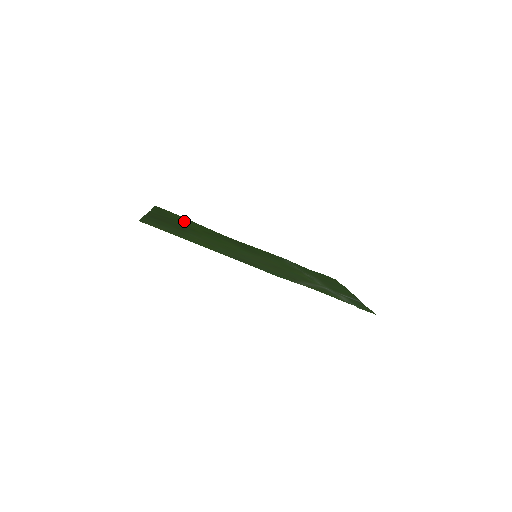
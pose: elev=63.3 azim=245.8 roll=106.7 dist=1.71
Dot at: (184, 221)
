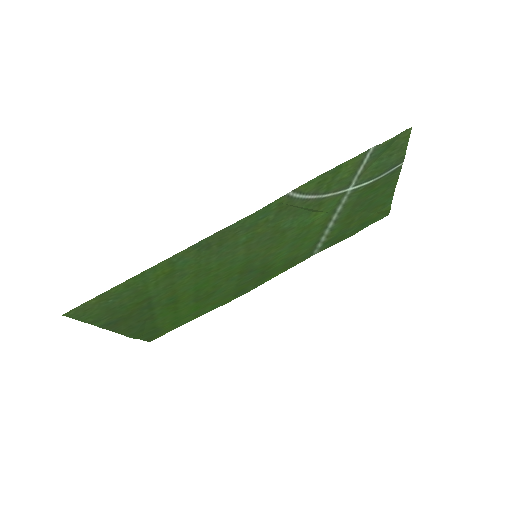
Dot at: (177, 318)
